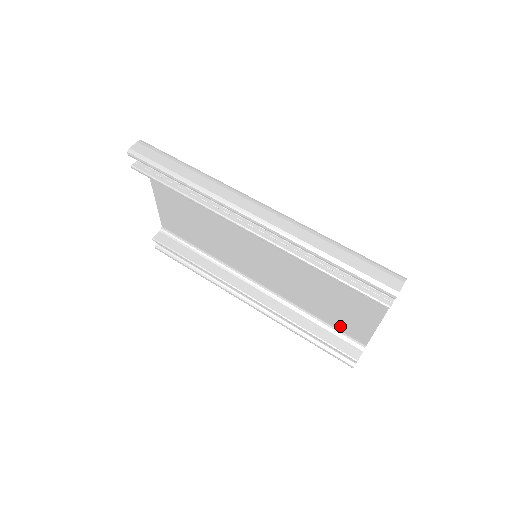
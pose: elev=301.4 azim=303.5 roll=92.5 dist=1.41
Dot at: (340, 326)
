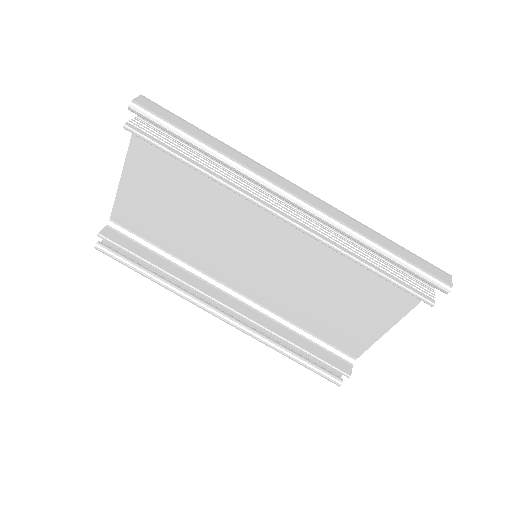
Dot at: (332, 339)
